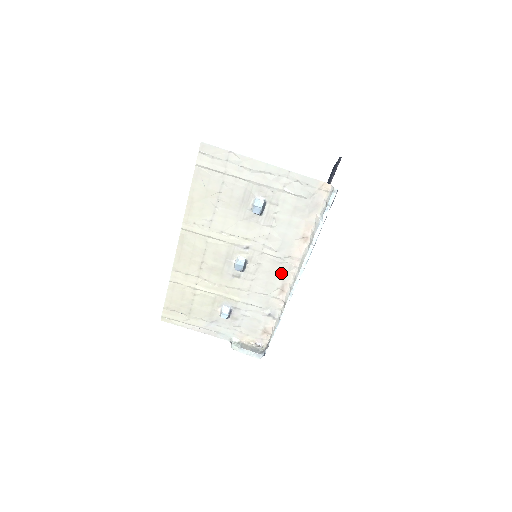
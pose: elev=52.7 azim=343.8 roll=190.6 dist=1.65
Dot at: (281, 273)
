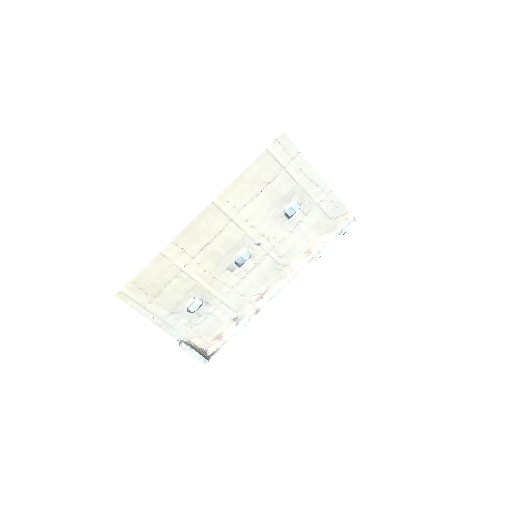
Dot at: (271, 279)
